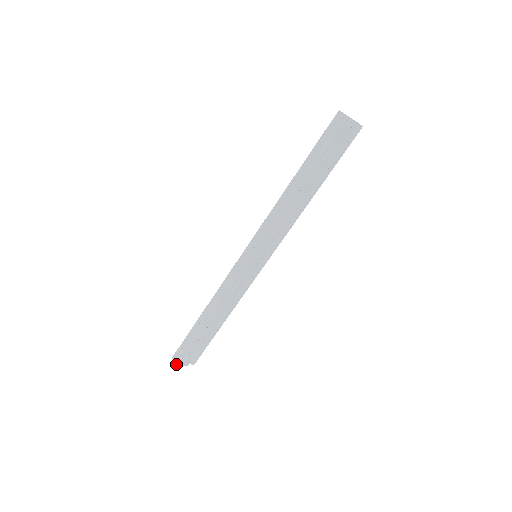
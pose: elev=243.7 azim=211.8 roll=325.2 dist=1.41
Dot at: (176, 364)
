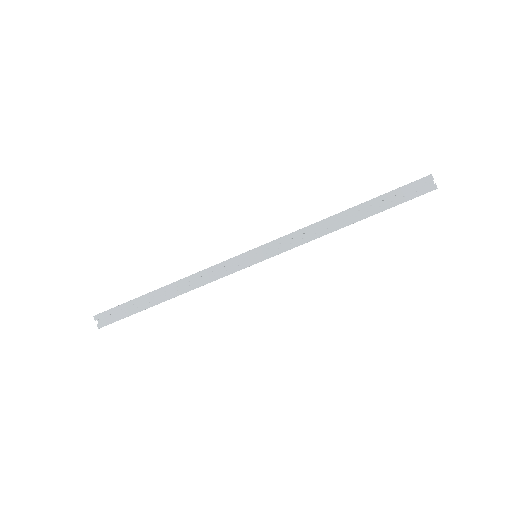
Dot at: (99, 327)
